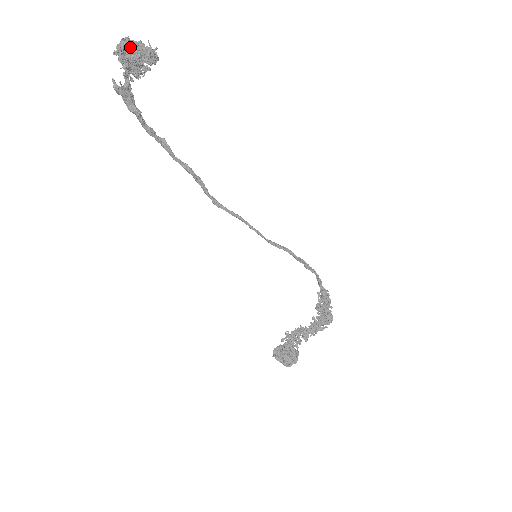
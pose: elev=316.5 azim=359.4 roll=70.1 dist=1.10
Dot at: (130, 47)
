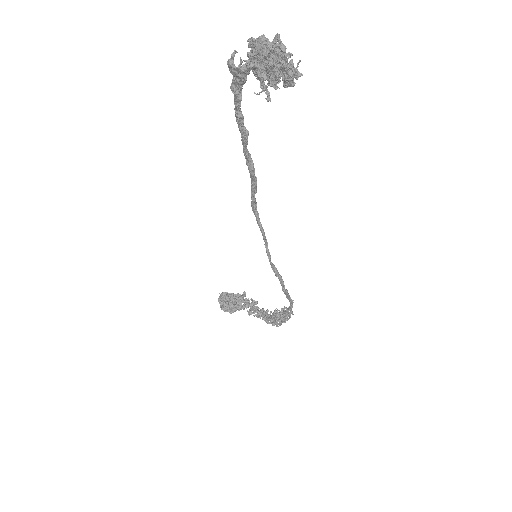
Dot at: (263, 63)
